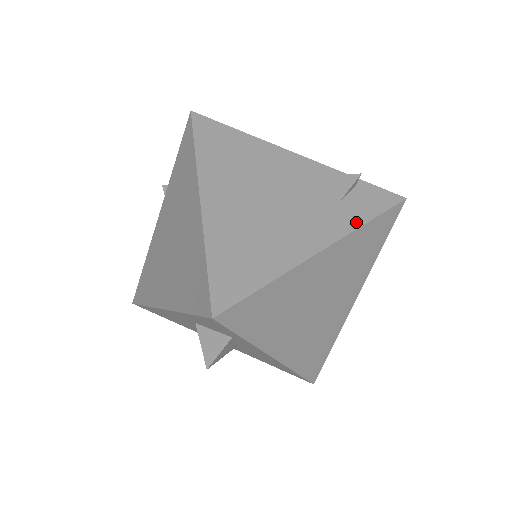
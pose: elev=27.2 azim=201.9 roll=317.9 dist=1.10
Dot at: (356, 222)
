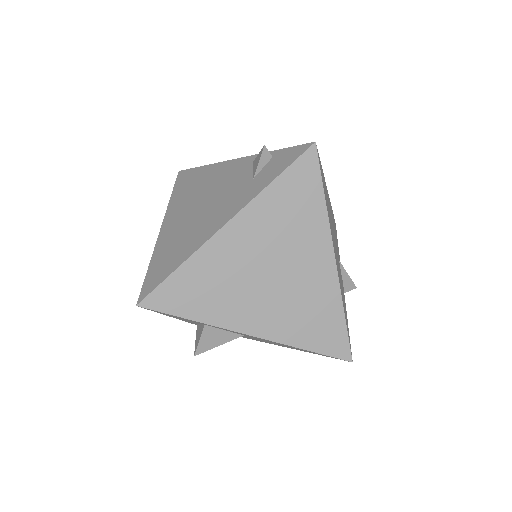
Dot at: (260, 188)
